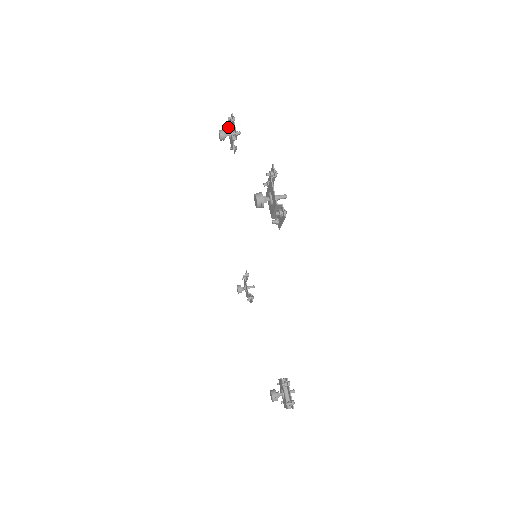
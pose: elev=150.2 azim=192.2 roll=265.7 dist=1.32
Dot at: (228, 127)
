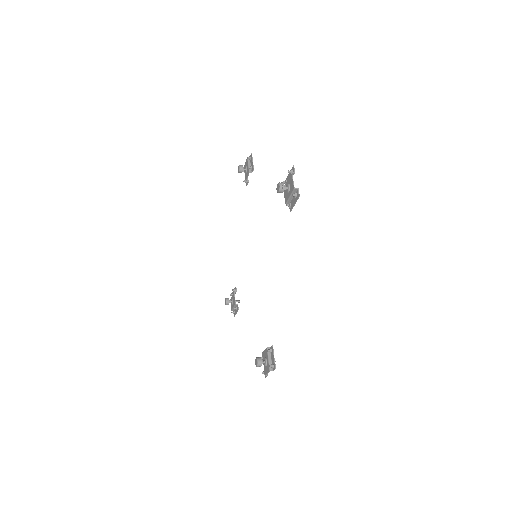
Dot at: (246, 165)
